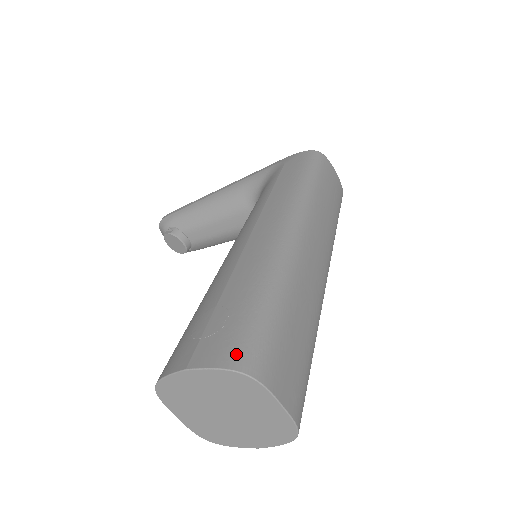
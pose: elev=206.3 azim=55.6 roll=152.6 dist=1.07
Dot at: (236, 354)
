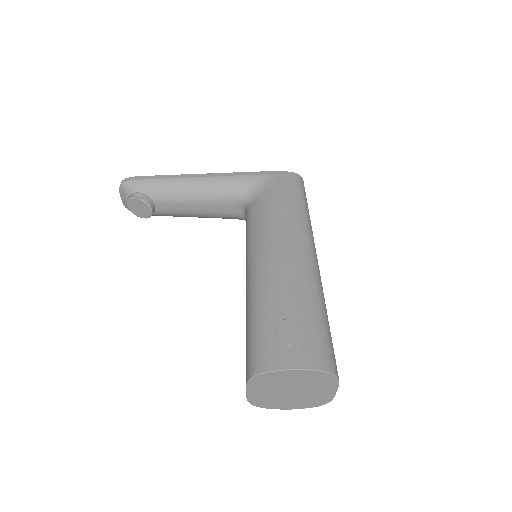
Dot at: (326, 360)
